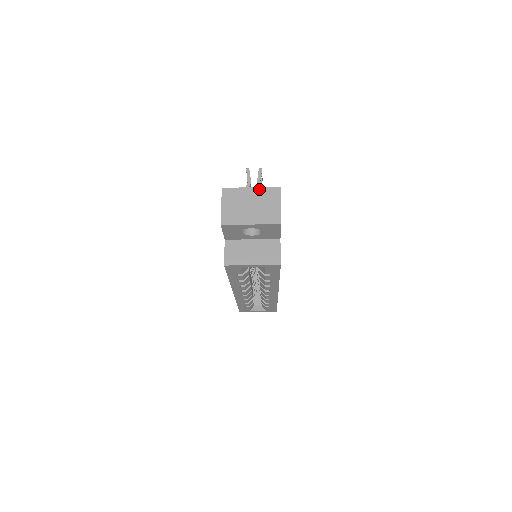
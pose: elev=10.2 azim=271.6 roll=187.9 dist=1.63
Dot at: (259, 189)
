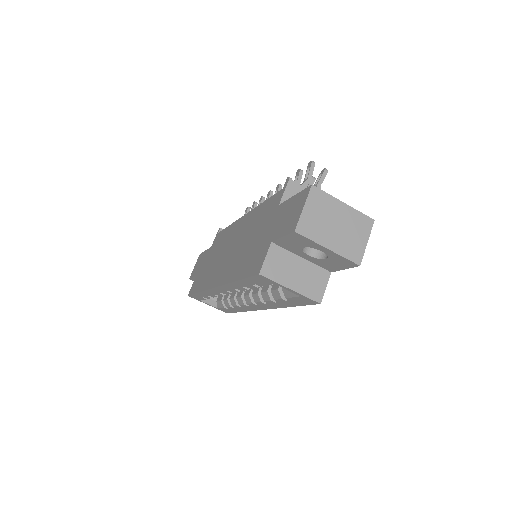
Dot at: (352, 209)
